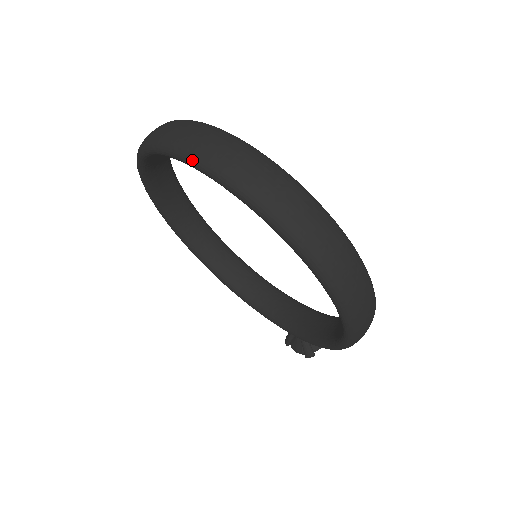
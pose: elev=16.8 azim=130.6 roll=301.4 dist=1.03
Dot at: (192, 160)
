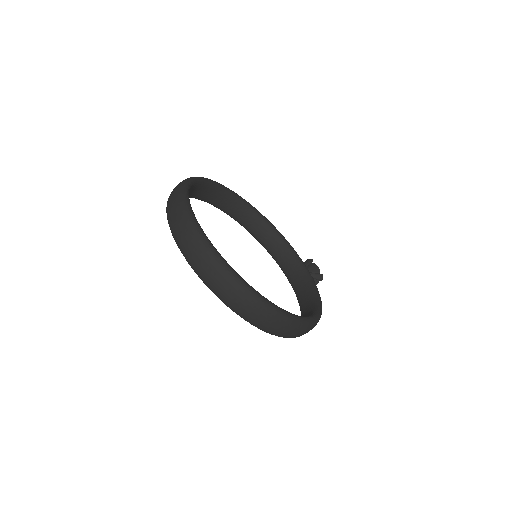
Dot at: (188, 263)
